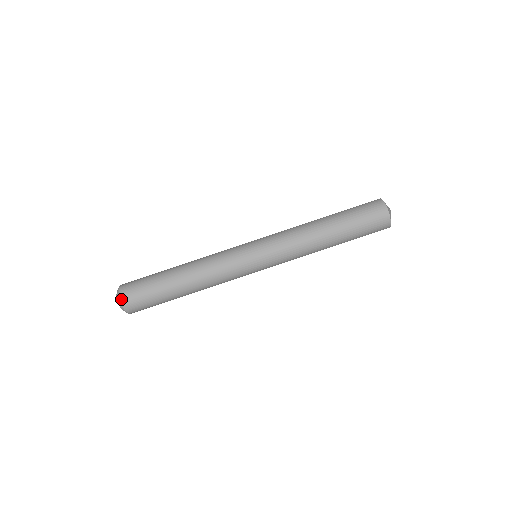
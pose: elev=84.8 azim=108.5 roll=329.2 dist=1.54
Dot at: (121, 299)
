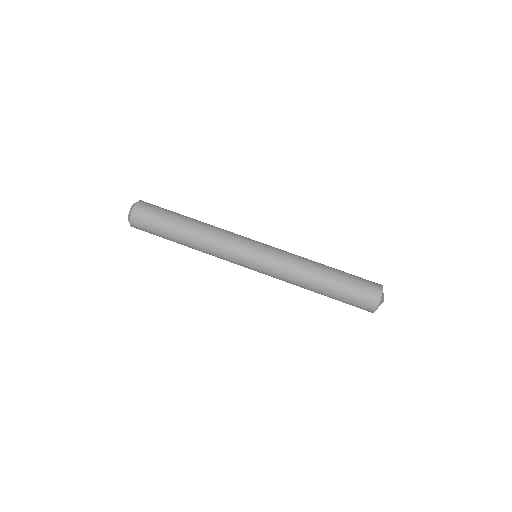
Dot at: (131, 217)
